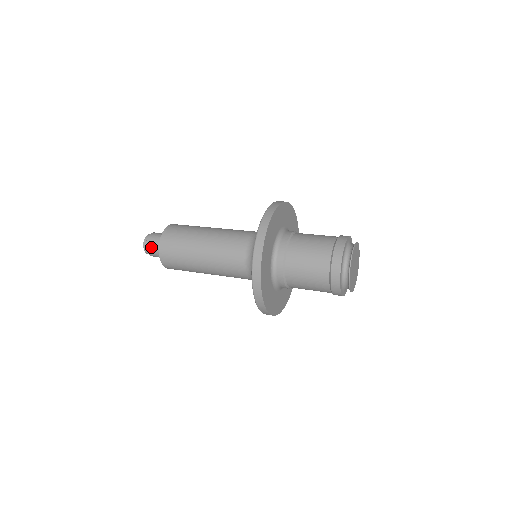
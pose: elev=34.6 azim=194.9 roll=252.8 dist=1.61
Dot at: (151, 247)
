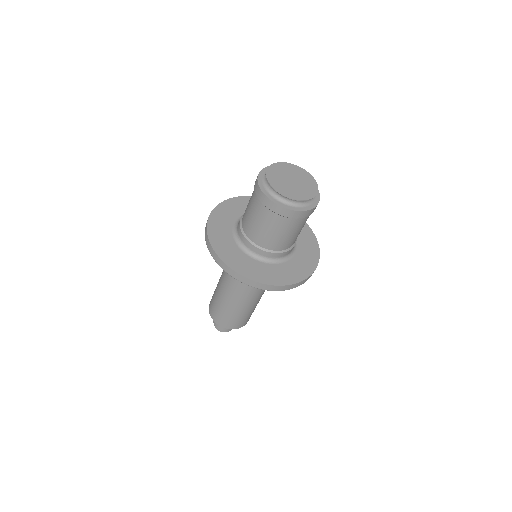
Dot at: occluded
